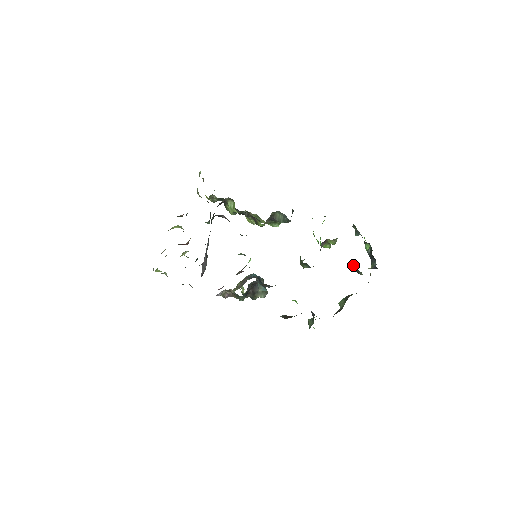
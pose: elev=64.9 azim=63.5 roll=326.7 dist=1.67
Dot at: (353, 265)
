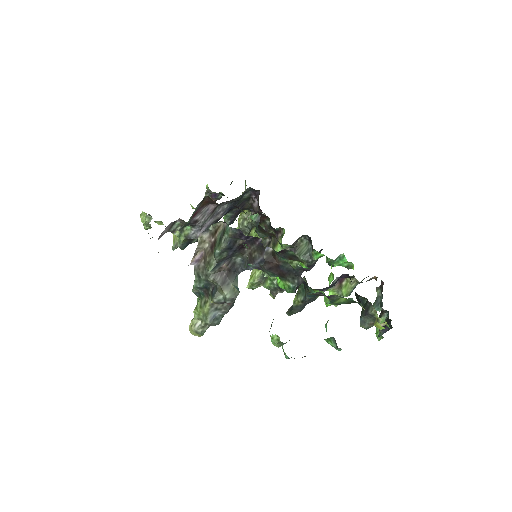
Dot at: (363, 307)
